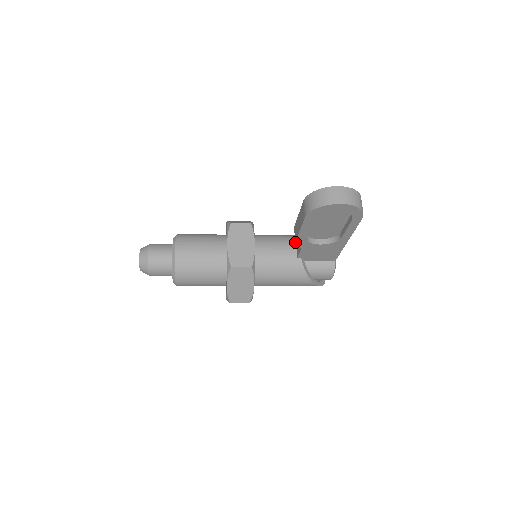
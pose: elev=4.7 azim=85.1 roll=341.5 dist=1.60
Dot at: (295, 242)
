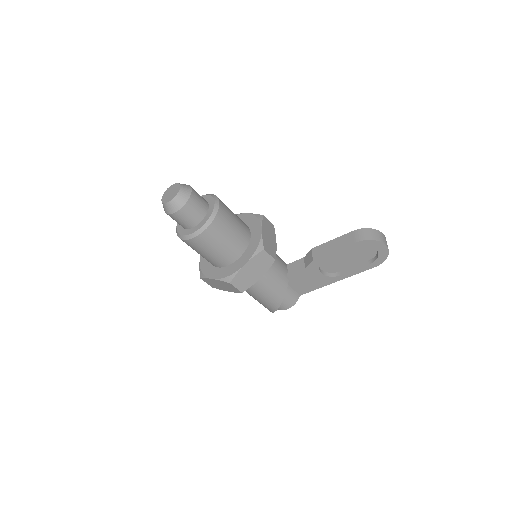
Dot at: (313, 260)
